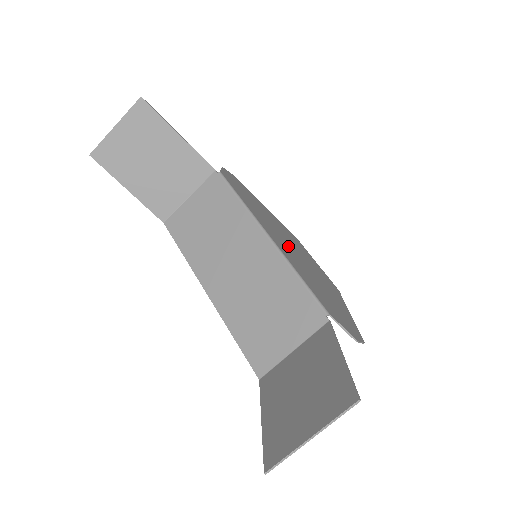
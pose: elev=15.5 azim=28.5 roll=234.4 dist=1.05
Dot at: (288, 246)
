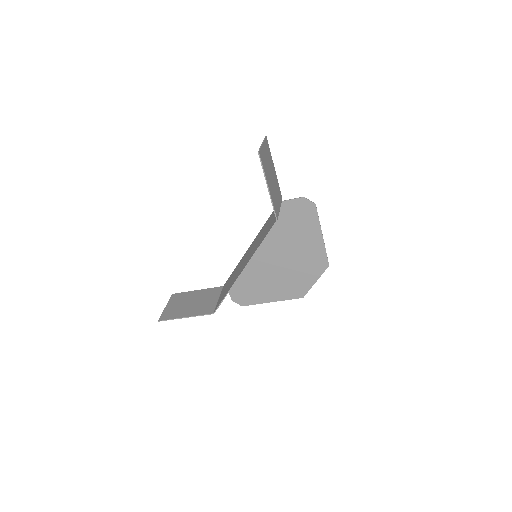
Dot at: (274, 258)
